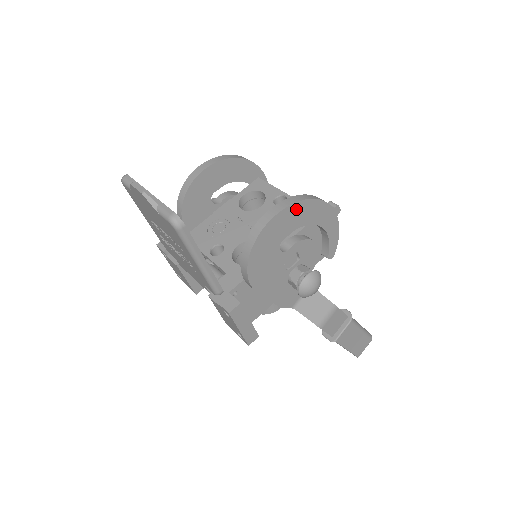
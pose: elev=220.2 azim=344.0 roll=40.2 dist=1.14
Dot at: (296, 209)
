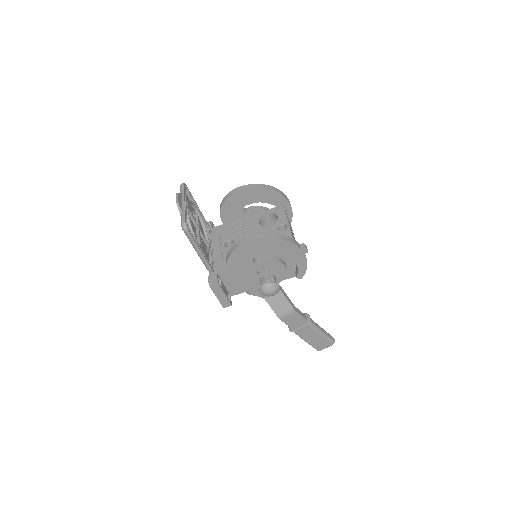
Dot at: (267, 242)
